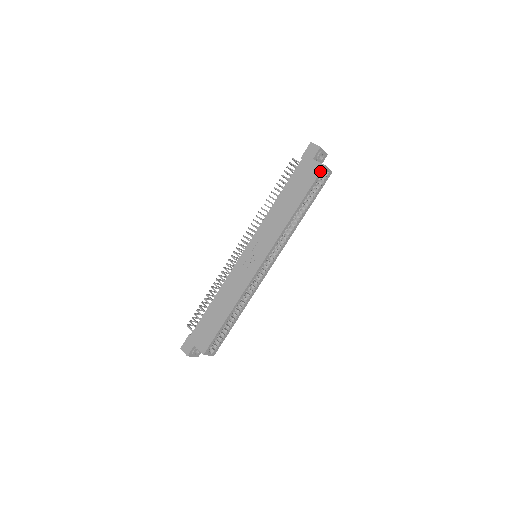
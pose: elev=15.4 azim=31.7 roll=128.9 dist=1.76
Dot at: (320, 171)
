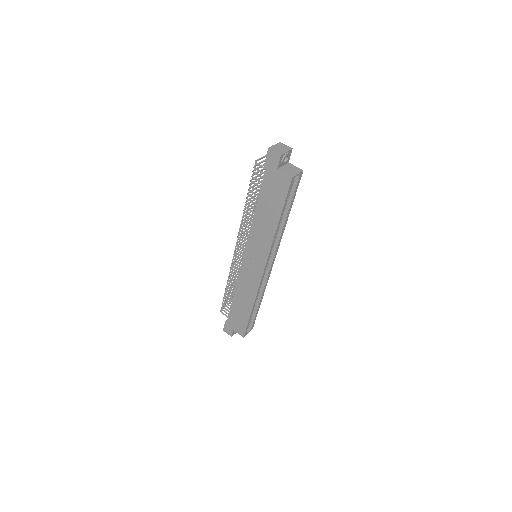
Dot at: (289, 184)
